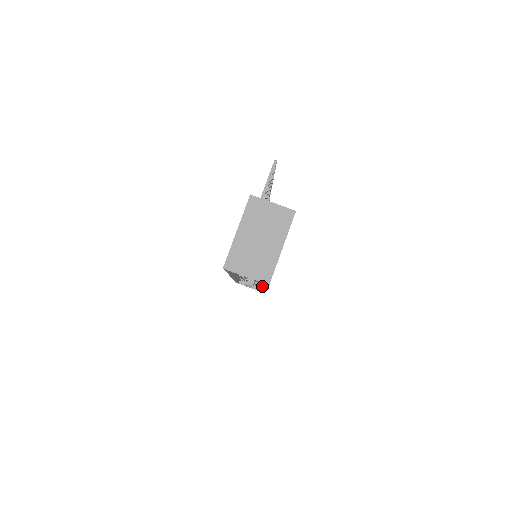
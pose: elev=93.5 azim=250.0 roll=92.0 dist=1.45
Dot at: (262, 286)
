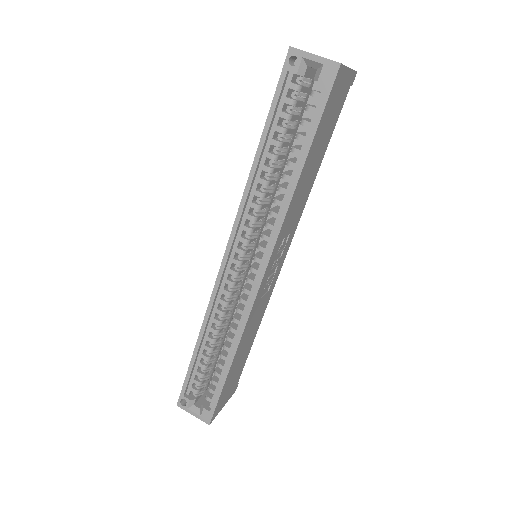
Dot at: (296, 173)
